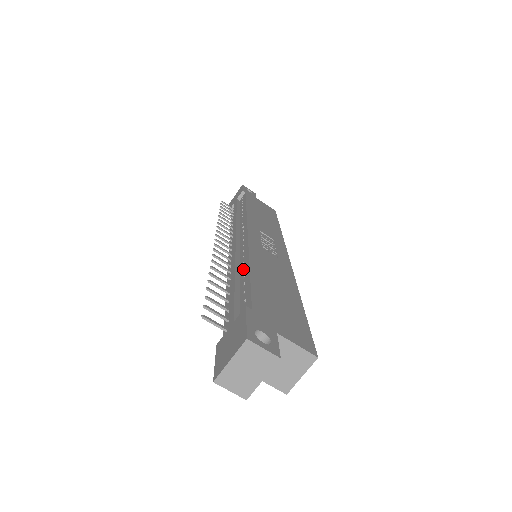
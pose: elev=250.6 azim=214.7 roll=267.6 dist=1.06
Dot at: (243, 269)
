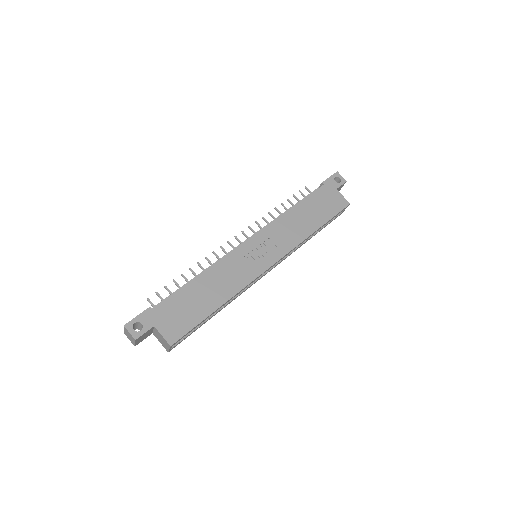
Dot at: occluded
